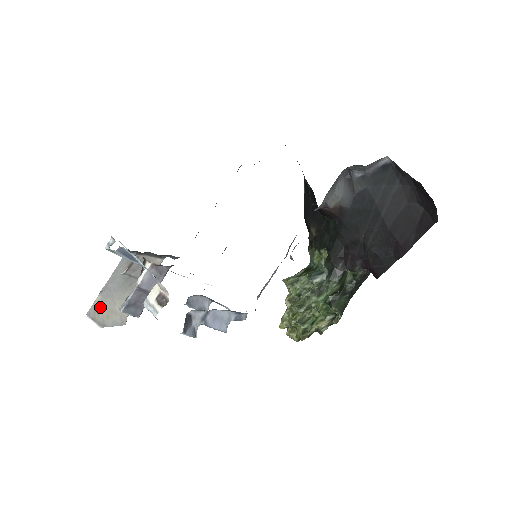
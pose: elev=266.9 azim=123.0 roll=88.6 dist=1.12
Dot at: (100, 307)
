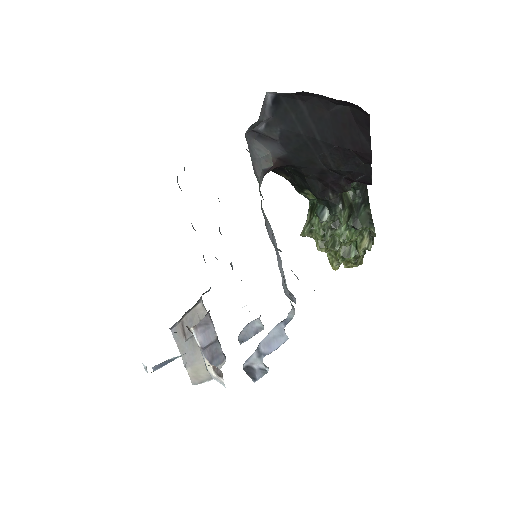
Dot at: (196, 372)
